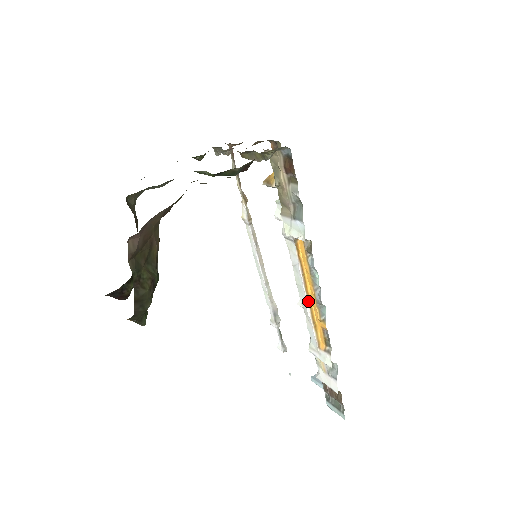
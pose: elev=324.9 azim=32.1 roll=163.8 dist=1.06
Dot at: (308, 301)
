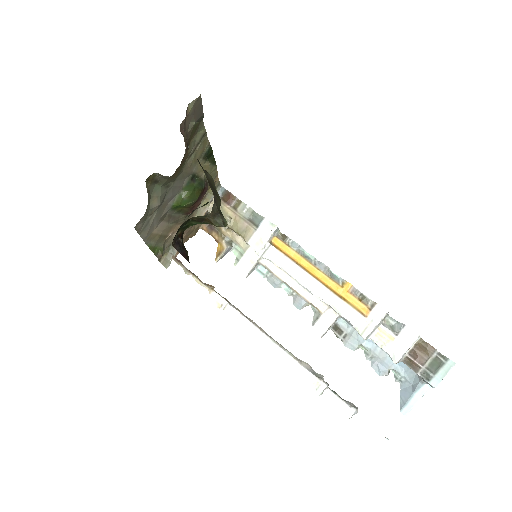
Dot at: (319, 282)
